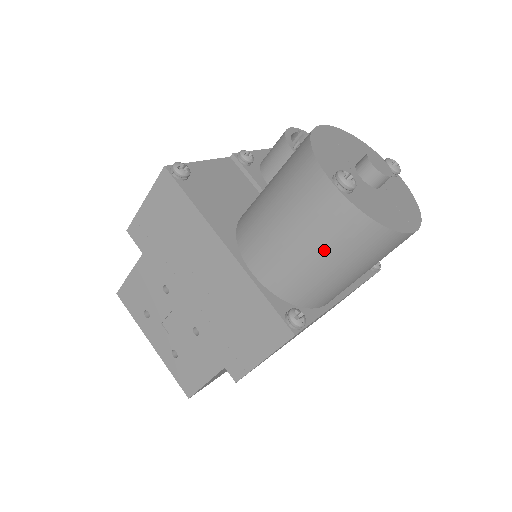
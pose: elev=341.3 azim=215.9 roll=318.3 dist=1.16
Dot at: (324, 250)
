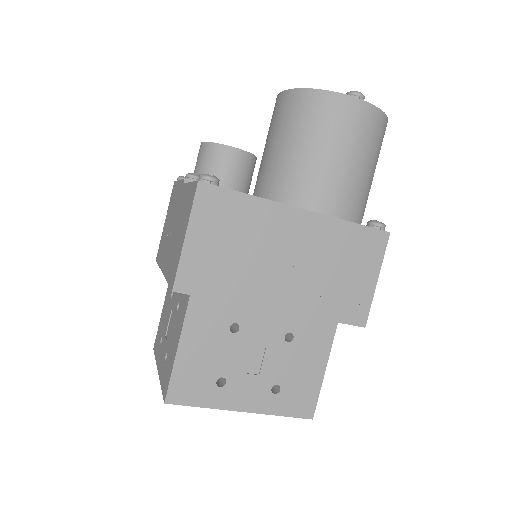
Dot at: (369, 155)
